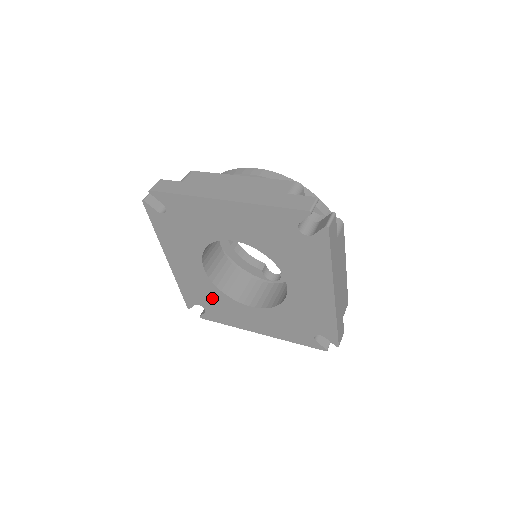
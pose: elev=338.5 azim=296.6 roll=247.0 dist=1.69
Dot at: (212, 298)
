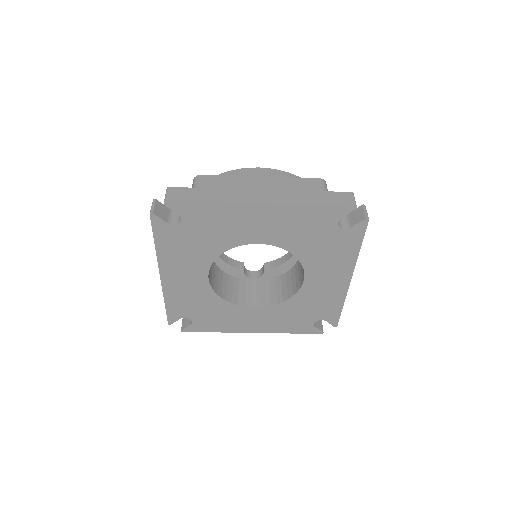
Dot at: (206, 307)
